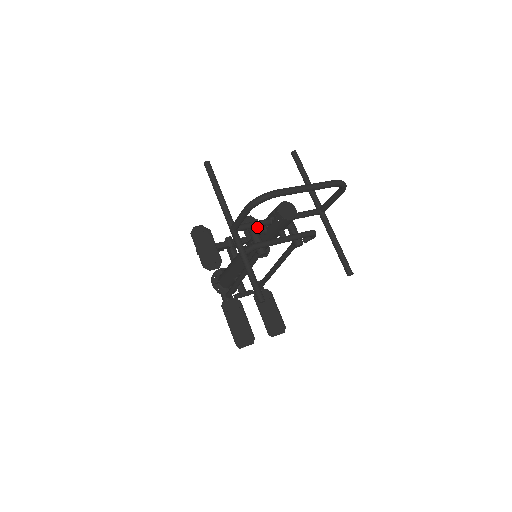
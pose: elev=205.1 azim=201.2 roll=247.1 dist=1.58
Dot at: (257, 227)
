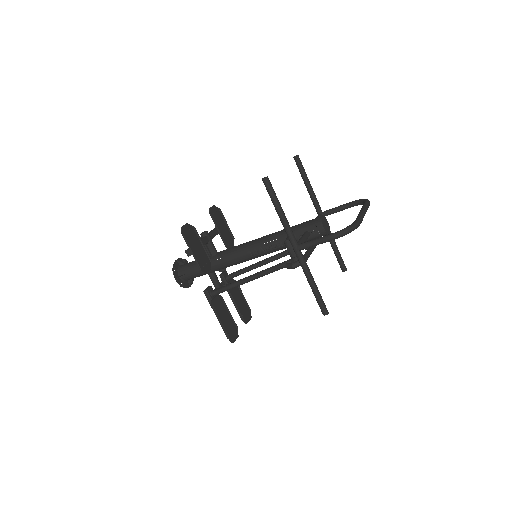
Dot at: occluded
